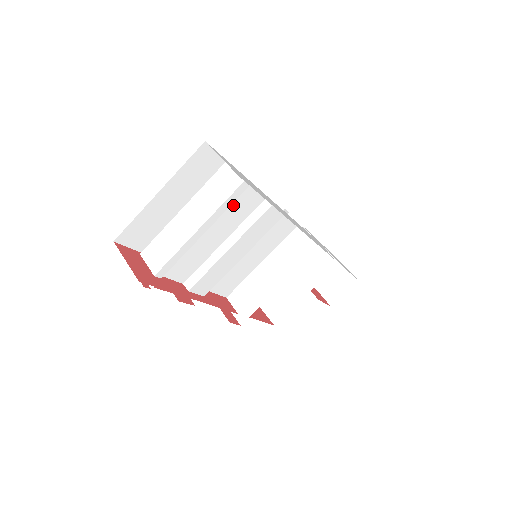
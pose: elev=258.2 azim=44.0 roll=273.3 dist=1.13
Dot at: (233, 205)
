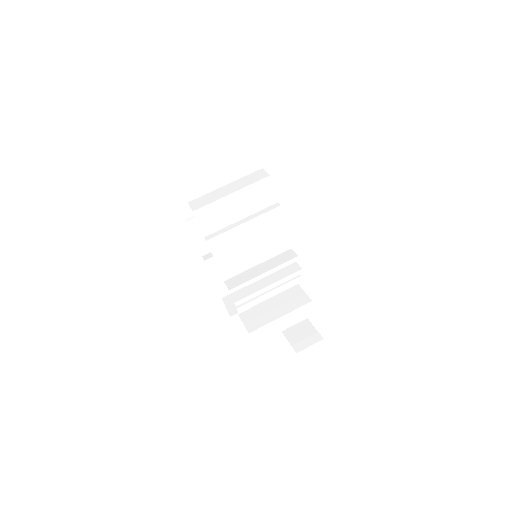
Dot at: (257, 193)
